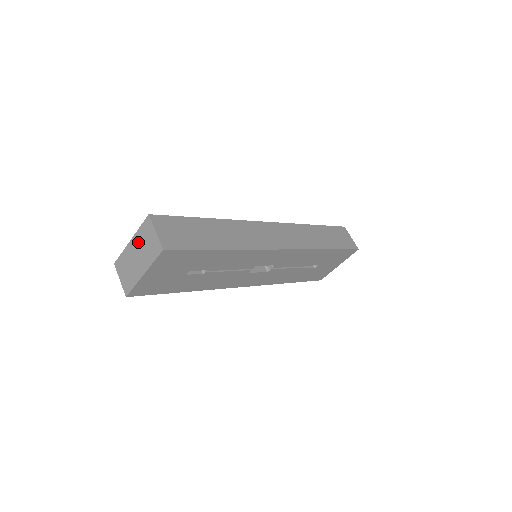
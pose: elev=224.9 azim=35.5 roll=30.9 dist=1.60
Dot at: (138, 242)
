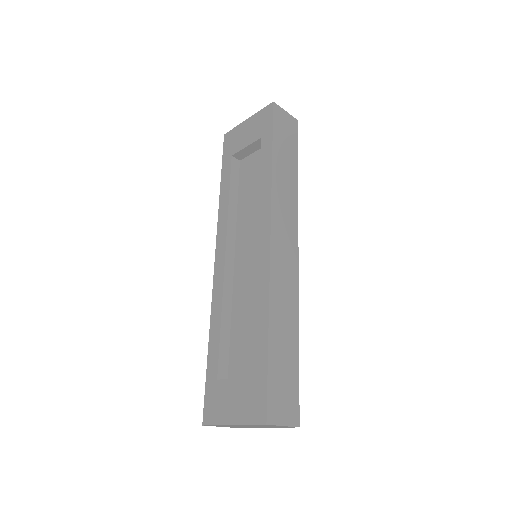
Dot at: occluded
